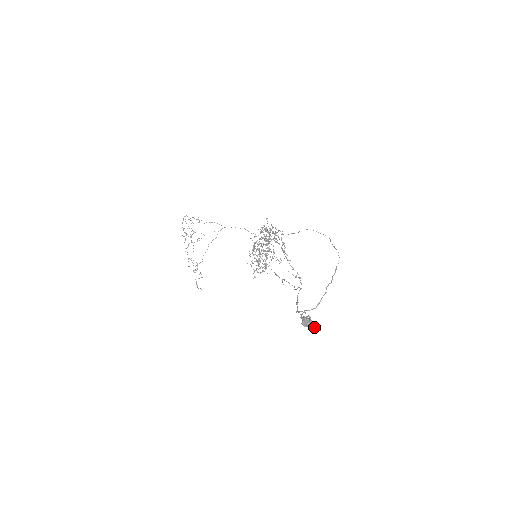
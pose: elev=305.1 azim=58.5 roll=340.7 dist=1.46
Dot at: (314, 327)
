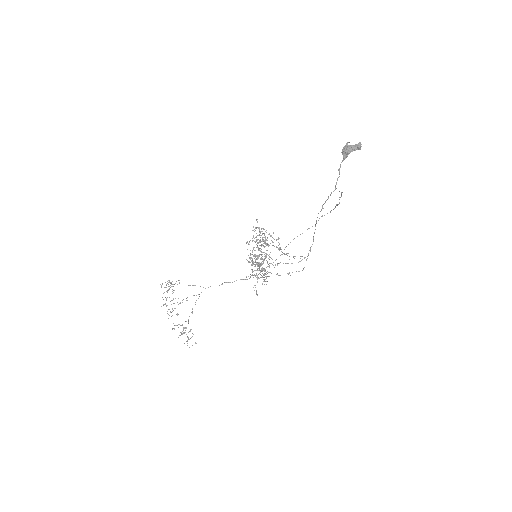
Dot at: (356, 144)
